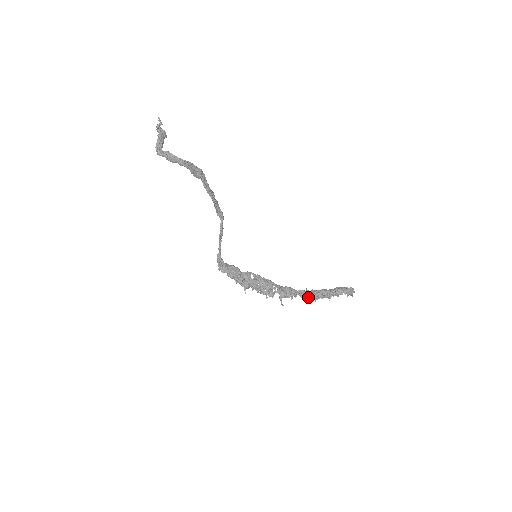
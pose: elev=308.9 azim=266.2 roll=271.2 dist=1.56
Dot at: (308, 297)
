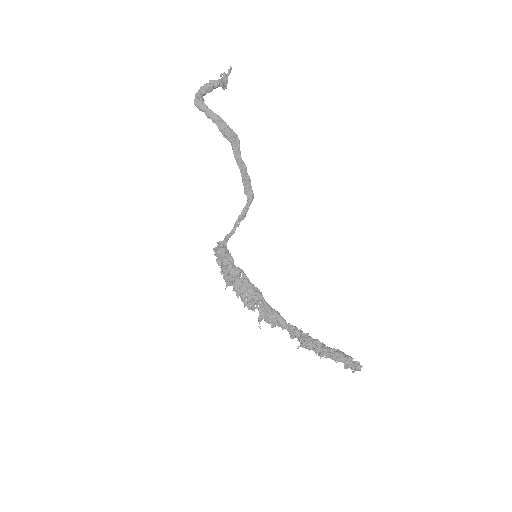
Dot at: (298, 339)
